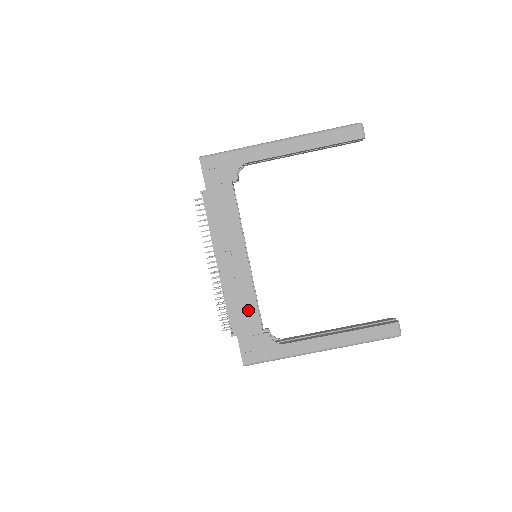
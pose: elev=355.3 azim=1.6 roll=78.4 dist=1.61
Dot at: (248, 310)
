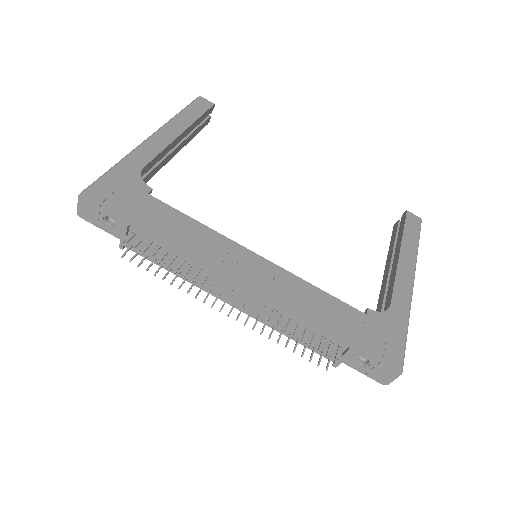
Dot at: (325, 305)
